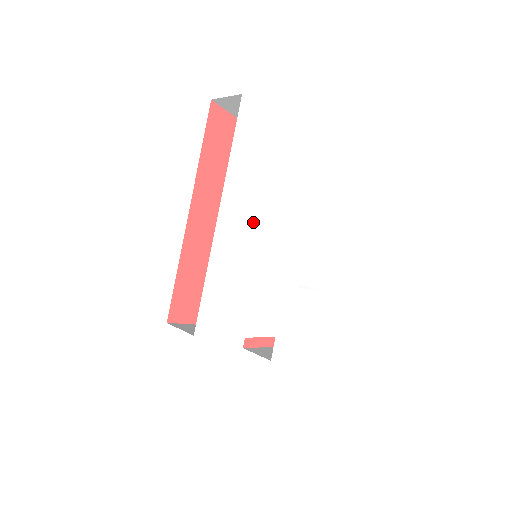
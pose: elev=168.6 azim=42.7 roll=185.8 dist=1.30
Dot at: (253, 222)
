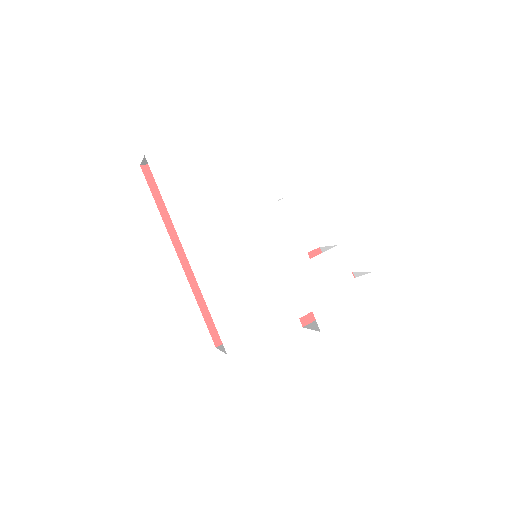
Dot at: (224, 240)
